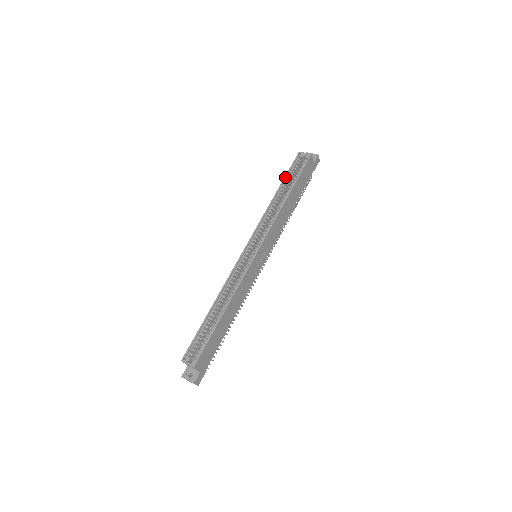
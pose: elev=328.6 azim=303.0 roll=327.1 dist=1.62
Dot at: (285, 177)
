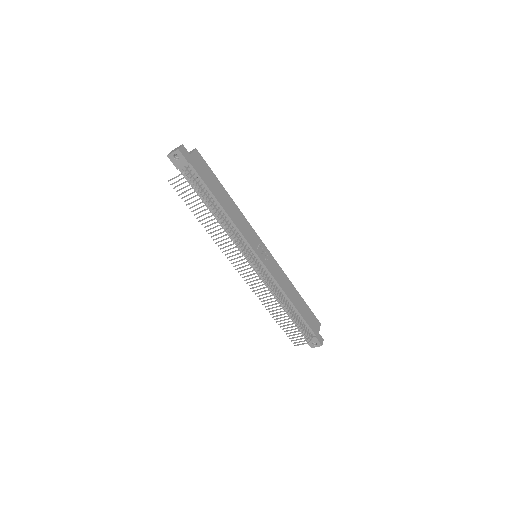
Dot at: occluded
